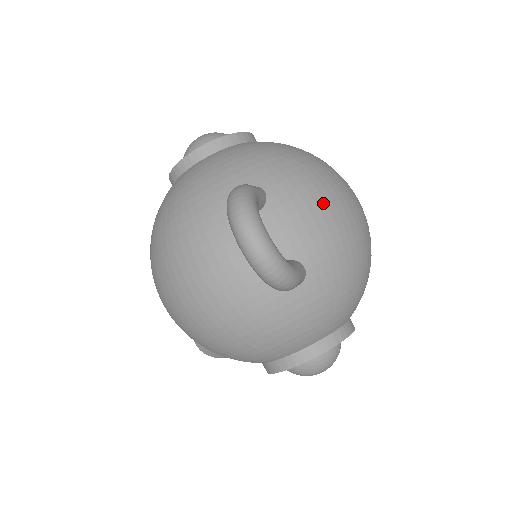
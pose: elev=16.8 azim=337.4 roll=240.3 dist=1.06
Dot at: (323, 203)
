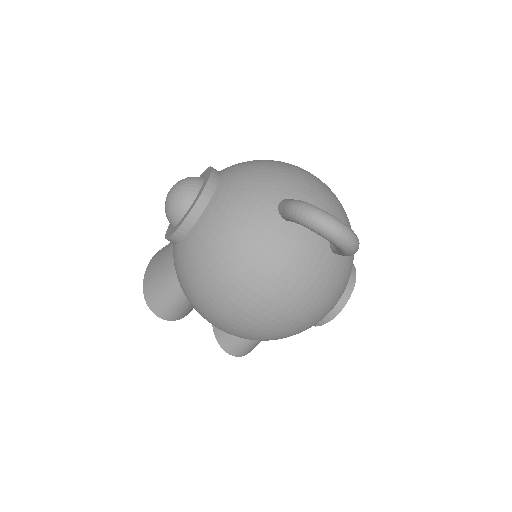
Dot at: (319, 188)
